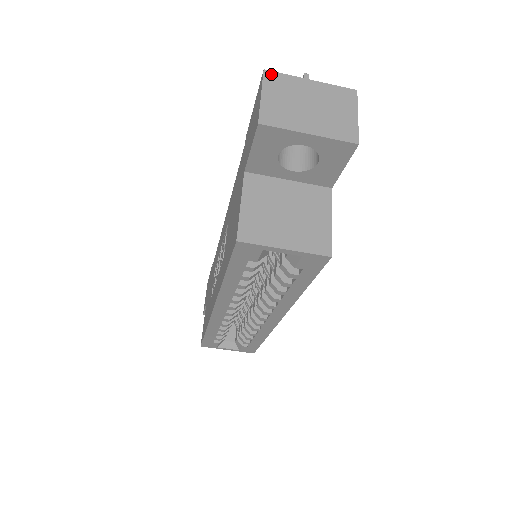
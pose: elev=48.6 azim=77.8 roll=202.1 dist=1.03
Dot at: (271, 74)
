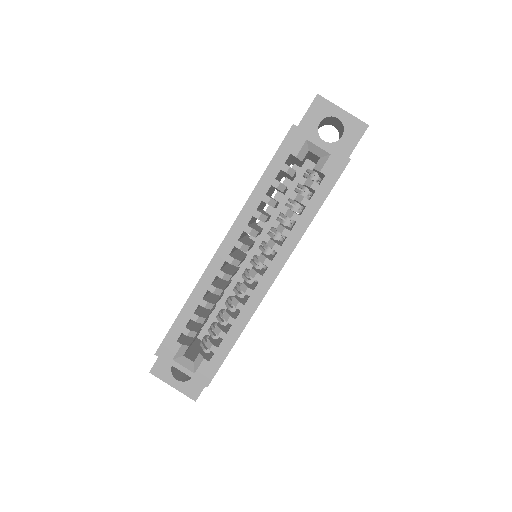
Dot at: occluded
